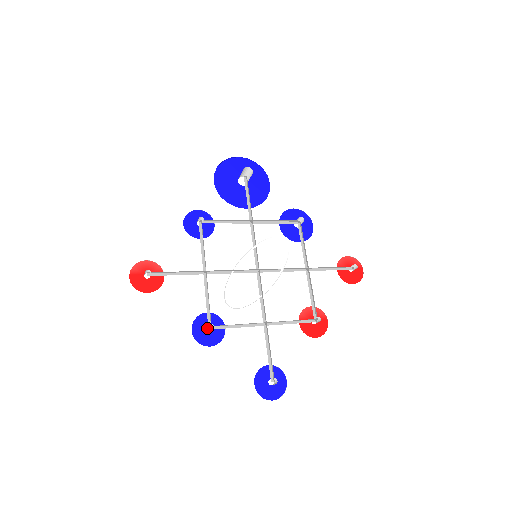
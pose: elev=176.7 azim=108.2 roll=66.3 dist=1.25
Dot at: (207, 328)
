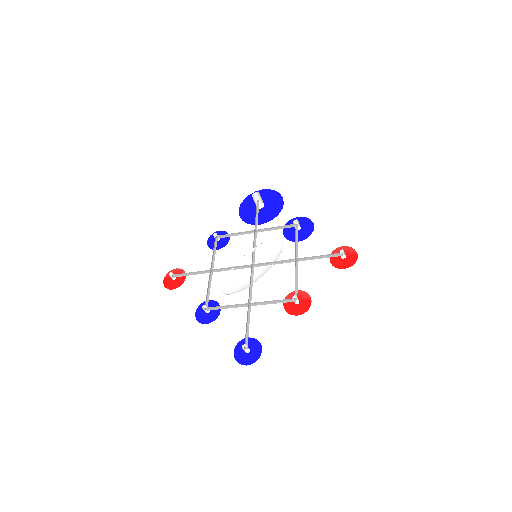
Dot at: (206, 311)
